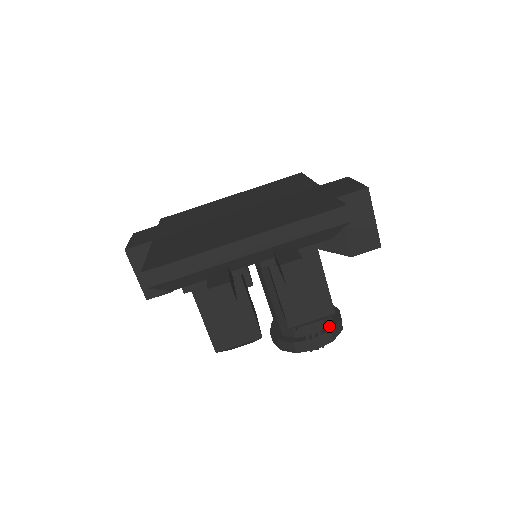
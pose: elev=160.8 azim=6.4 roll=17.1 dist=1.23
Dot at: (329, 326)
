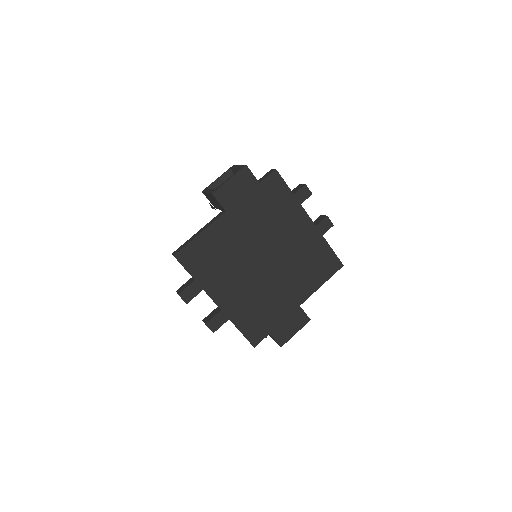
Dot at: occluded
